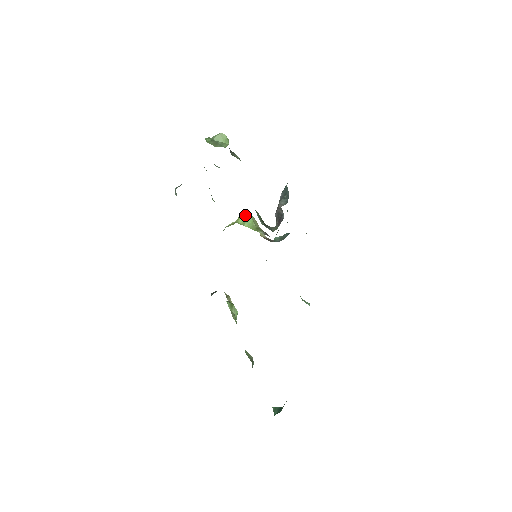
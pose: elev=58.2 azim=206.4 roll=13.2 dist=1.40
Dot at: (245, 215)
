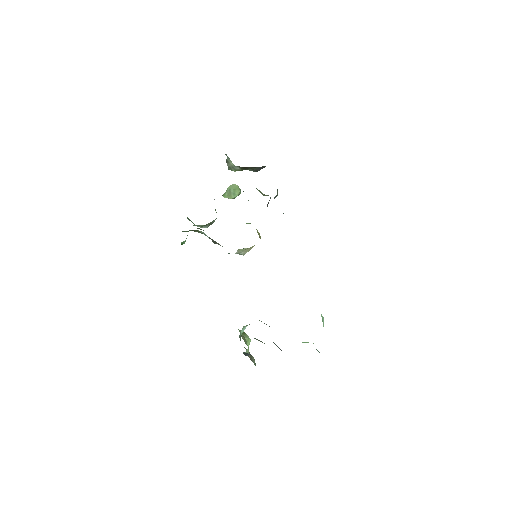
Dot at: occluded
